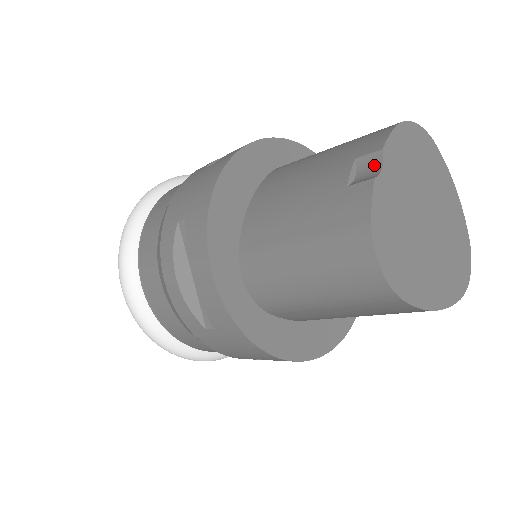
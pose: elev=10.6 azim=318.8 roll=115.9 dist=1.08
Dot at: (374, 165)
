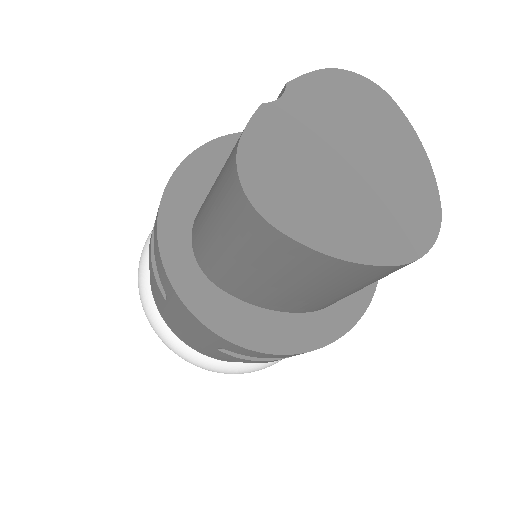
Dot at: occluded
